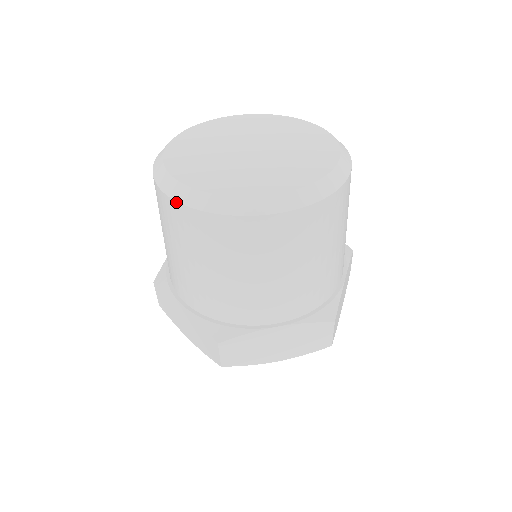
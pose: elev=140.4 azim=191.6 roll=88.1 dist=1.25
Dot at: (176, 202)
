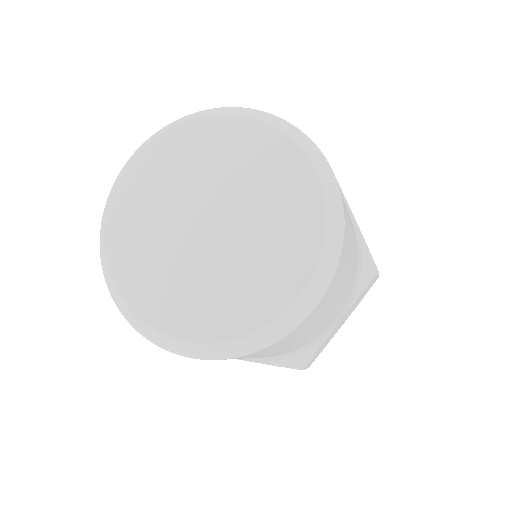
Dot at: occluded
